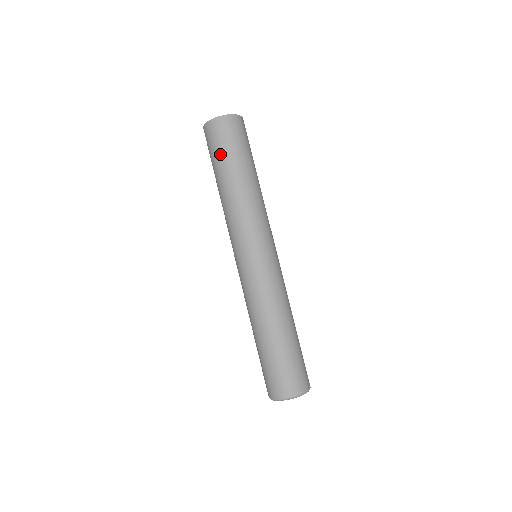
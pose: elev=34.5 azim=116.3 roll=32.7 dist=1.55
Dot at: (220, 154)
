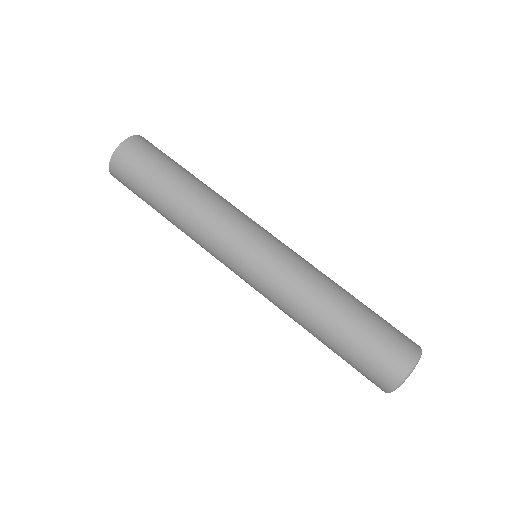
Dot at: (141, 189)
